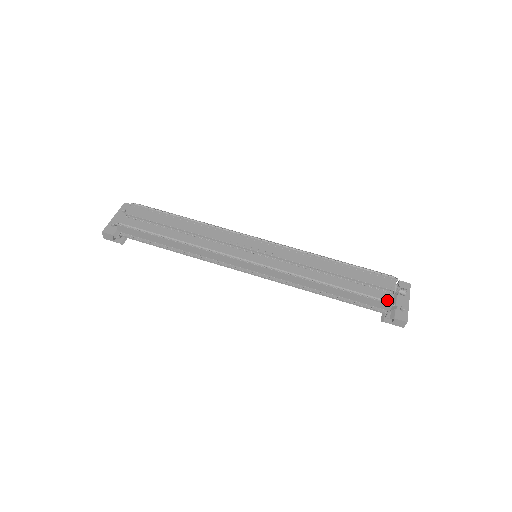
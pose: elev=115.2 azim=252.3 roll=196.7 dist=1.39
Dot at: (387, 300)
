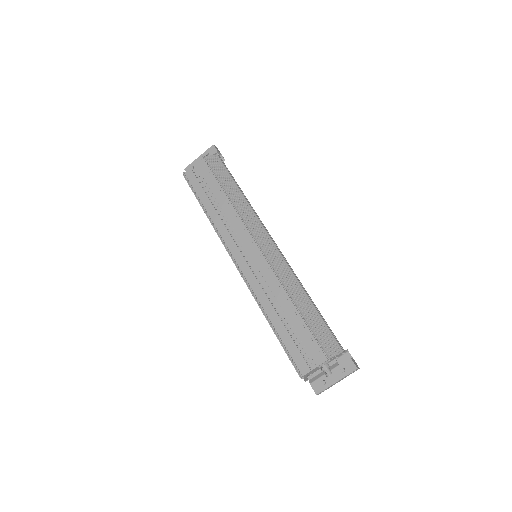
Dot at: (300, 370)
